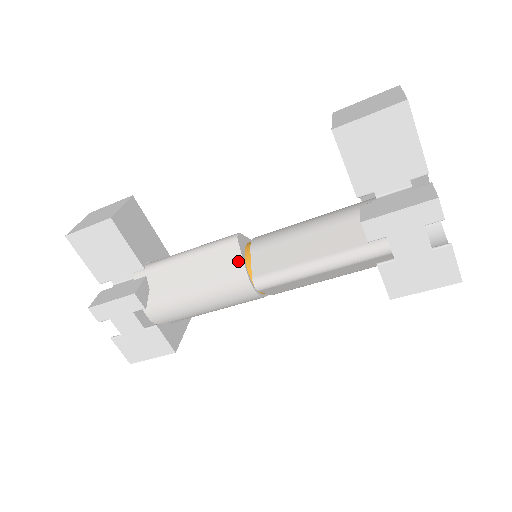
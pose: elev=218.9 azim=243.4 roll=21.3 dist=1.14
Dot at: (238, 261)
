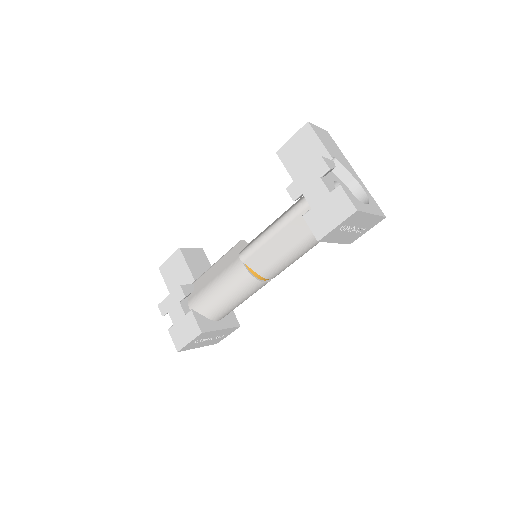
Dot at: (238, 252)
